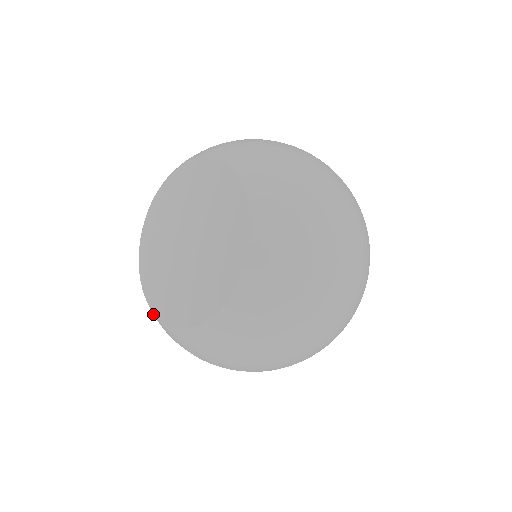
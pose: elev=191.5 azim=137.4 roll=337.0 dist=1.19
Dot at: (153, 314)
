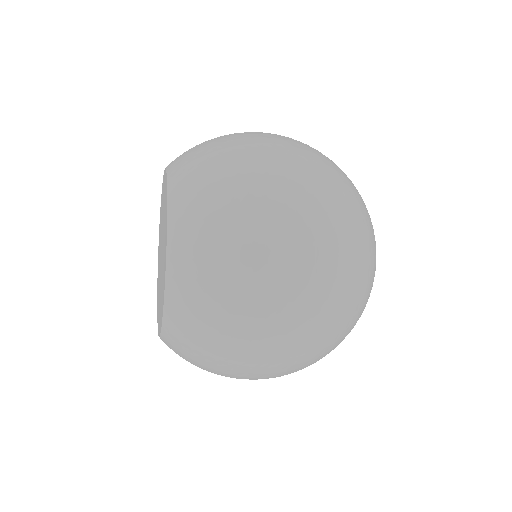
Dot at: (168, 346)
